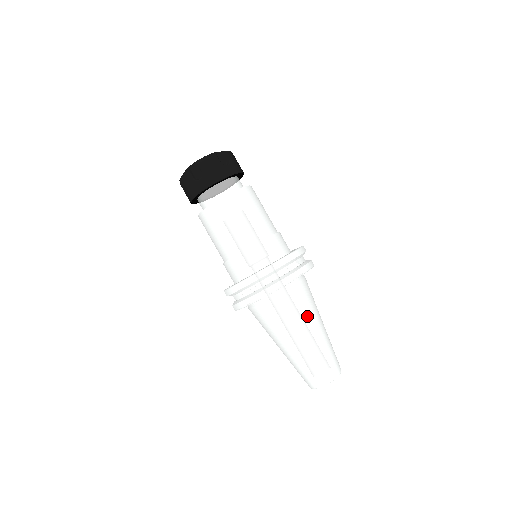
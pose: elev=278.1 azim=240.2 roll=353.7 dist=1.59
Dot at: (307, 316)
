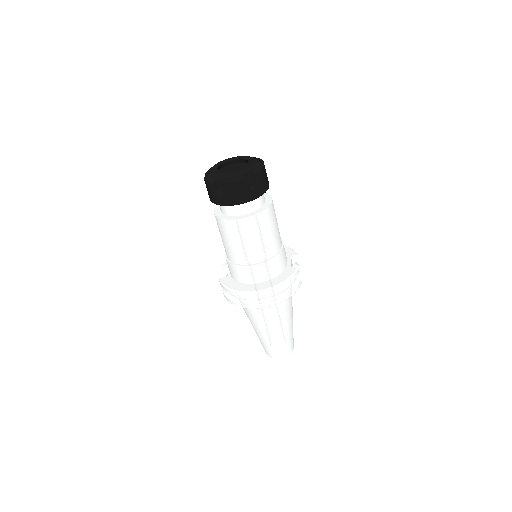
Dot at: (279, 320)
